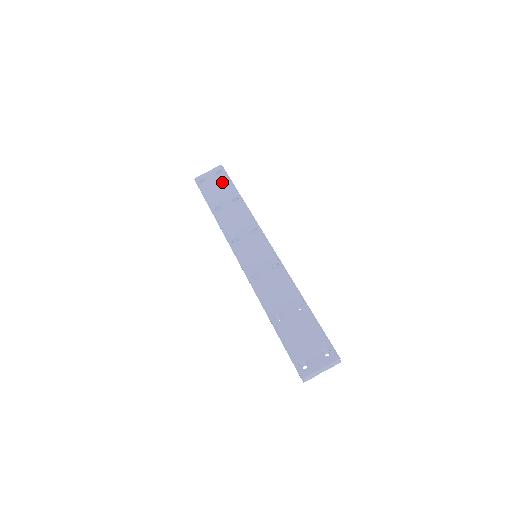
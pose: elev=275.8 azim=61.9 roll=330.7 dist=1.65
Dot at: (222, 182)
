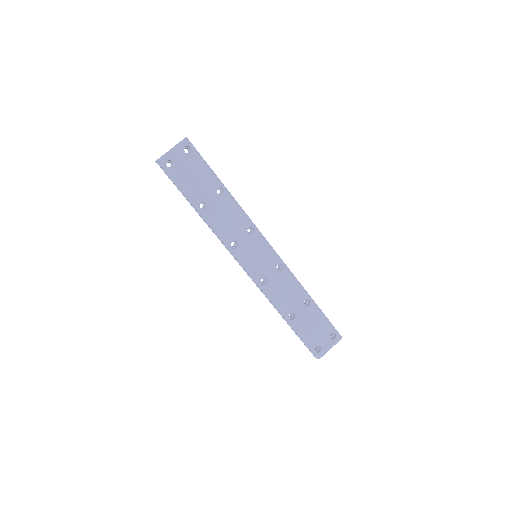
Dot at: (196, 166)
